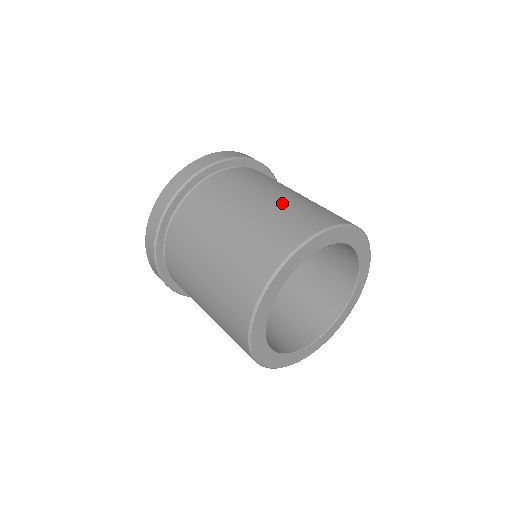
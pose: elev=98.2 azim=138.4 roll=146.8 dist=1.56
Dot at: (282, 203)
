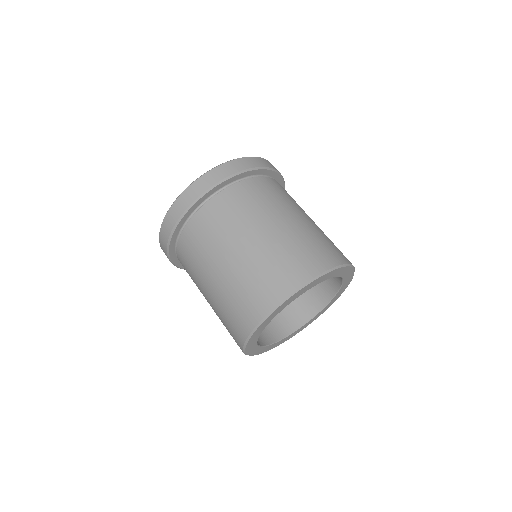
Dot at: (319, 229)
